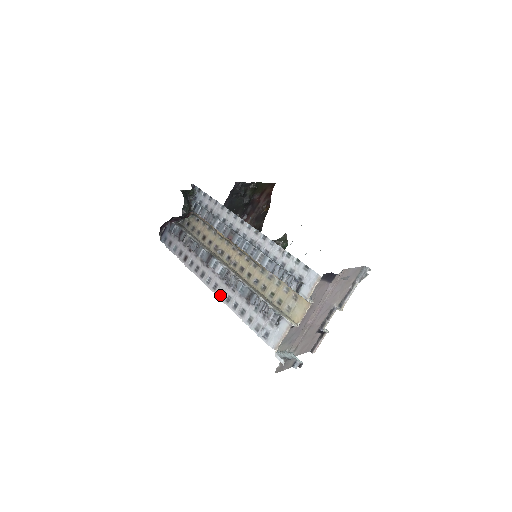
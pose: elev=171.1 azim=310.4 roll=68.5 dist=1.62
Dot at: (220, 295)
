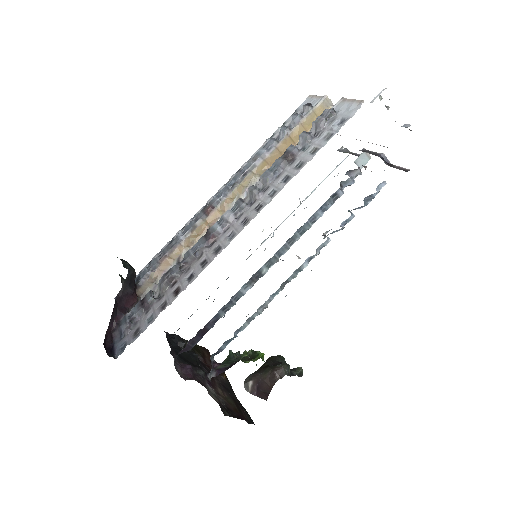
Dot at: (260, 208)
